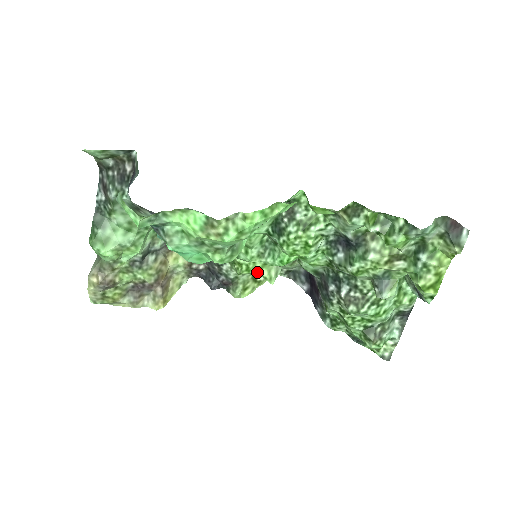
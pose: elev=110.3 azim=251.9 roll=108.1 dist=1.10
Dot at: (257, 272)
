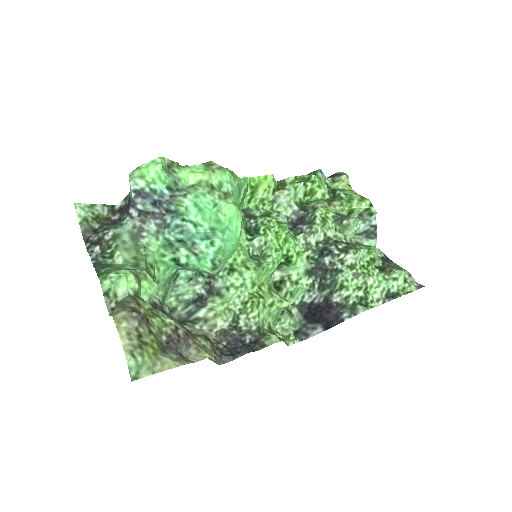
Dot at: (270, 297)
